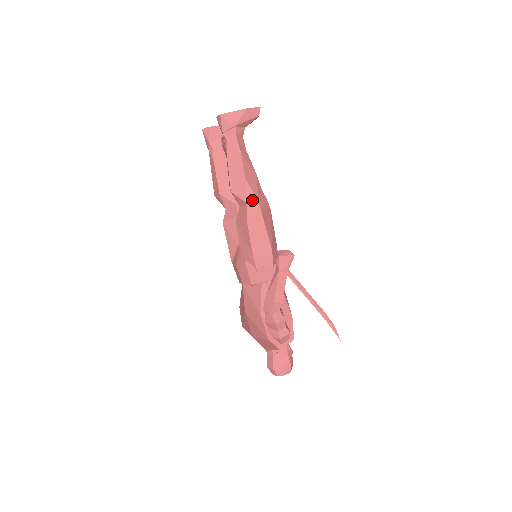
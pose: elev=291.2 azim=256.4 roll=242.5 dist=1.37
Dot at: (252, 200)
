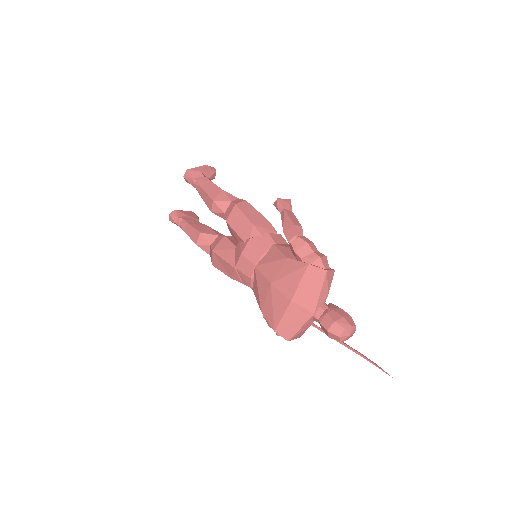
Dot at: (234, 199)
